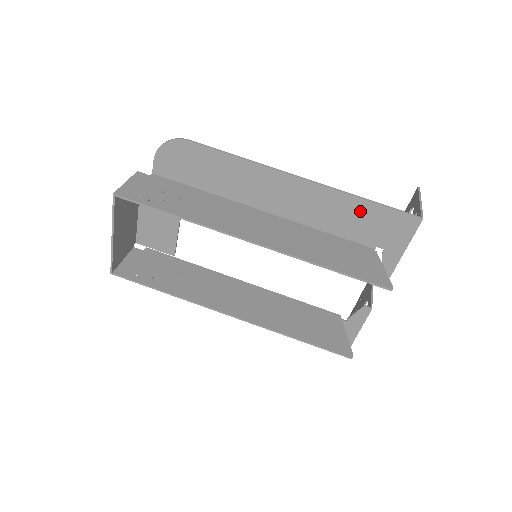
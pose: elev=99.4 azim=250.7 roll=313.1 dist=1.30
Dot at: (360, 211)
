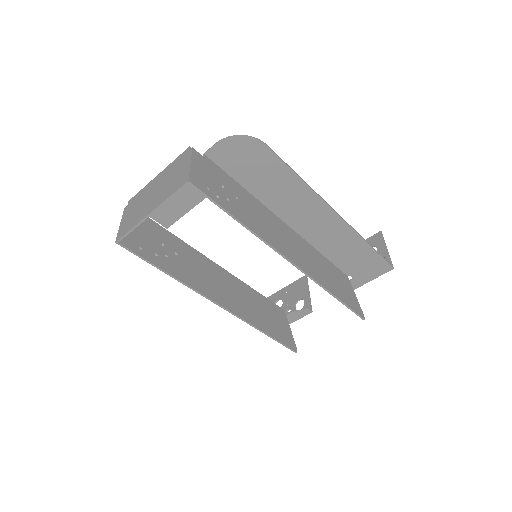
Dot at: (359, 250)
